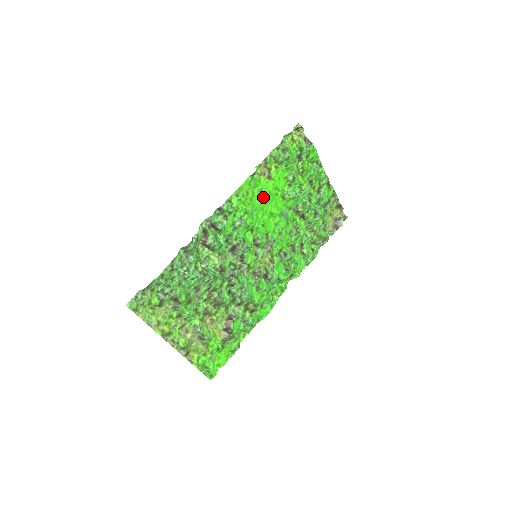
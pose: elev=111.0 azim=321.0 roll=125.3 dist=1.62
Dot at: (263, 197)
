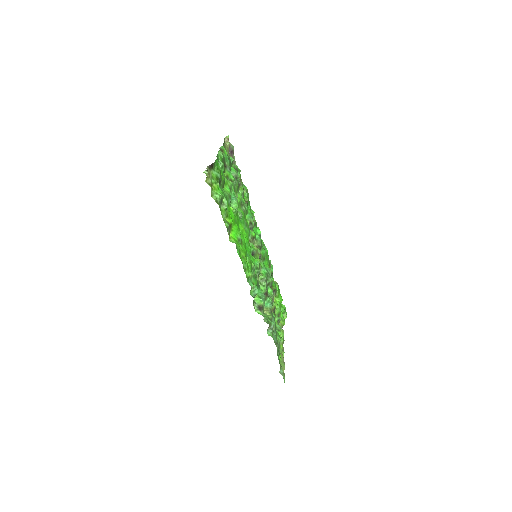
Dot at: (241, 240)
